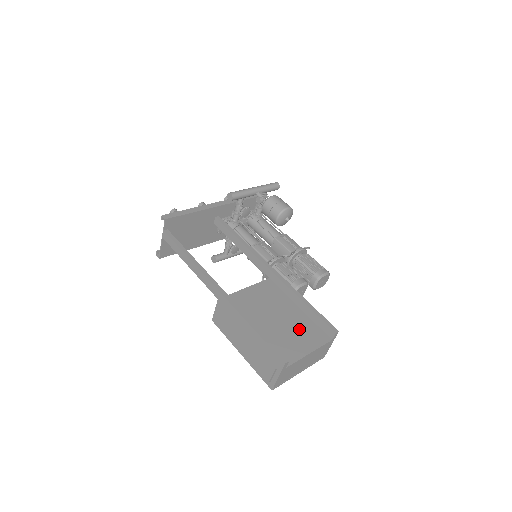
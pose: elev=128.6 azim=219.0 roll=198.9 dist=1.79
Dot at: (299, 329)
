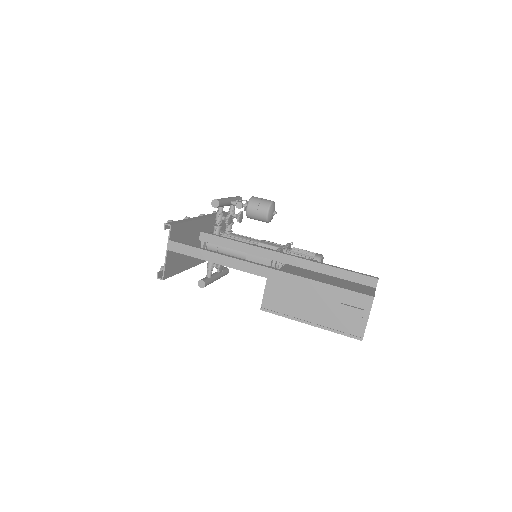
Dot at: (348, 286)
